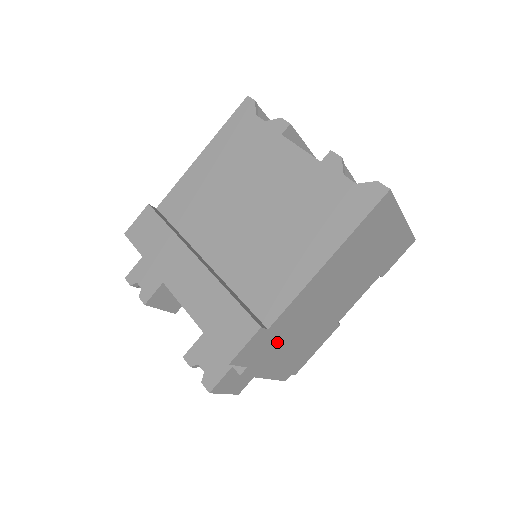
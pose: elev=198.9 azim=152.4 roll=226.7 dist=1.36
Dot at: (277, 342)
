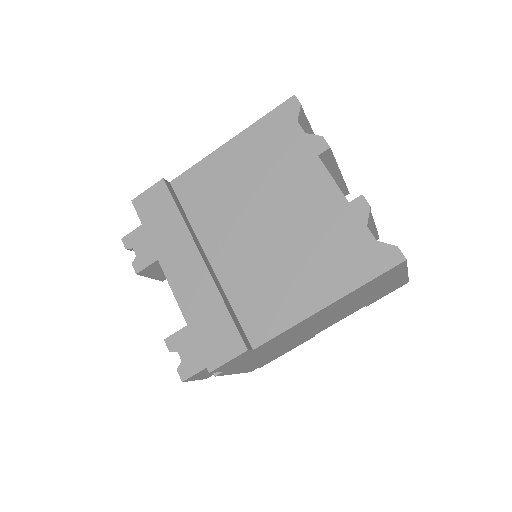
Dot at: (256, 354)
